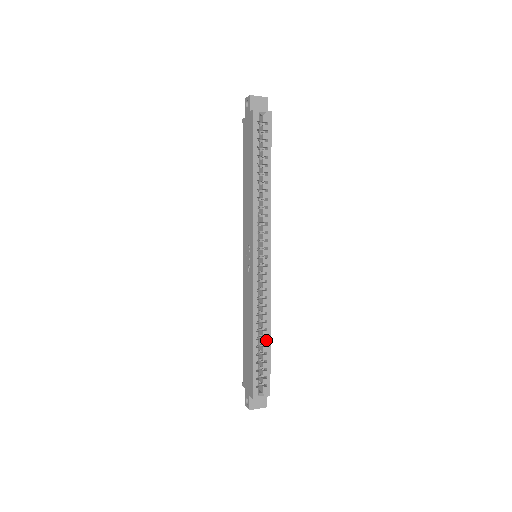
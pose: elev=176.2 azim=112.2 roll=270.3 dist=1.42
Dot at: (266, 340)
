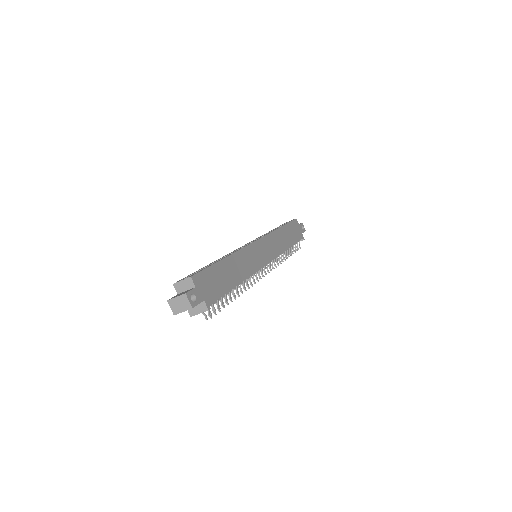
Dot at: occluded
